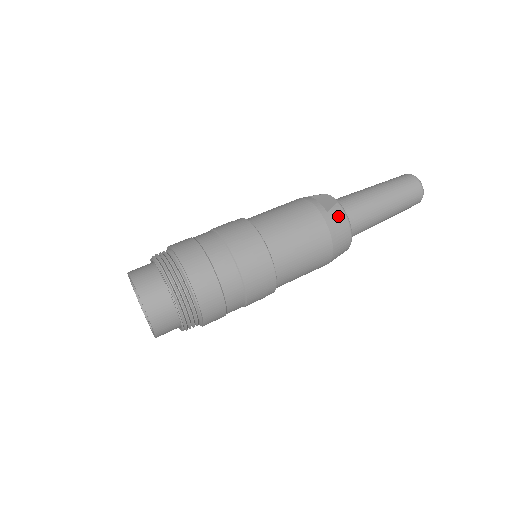
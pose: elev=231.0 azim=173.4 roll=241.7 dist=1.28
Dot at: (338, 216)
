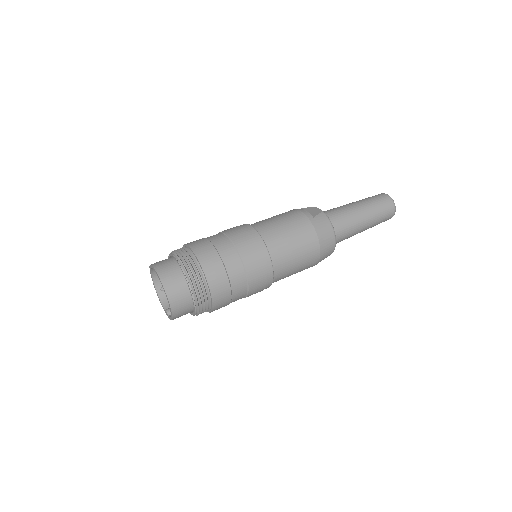
Dot at: (323, 221)
